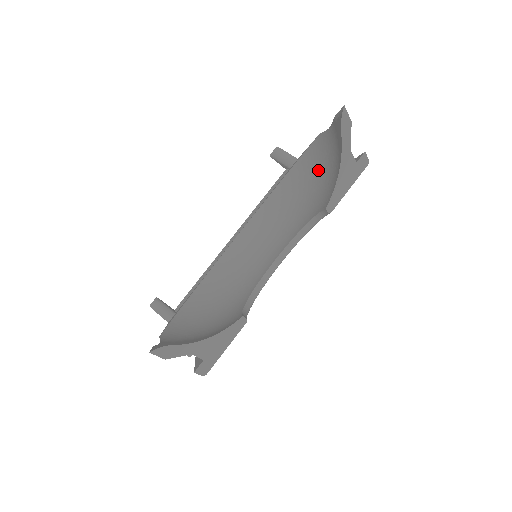
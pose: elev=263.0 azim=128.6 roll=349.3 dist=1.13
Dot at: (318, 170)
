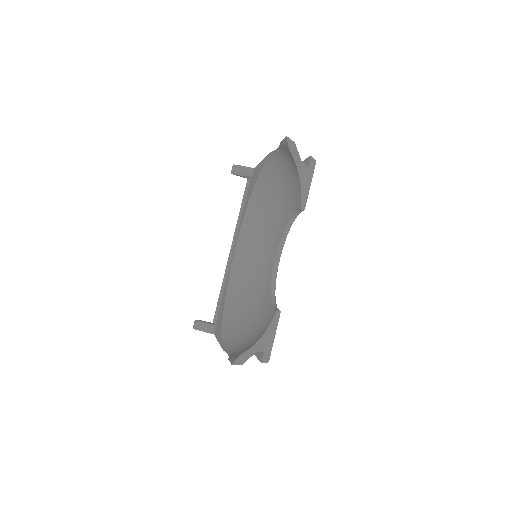
Dot at: (279, 178)
